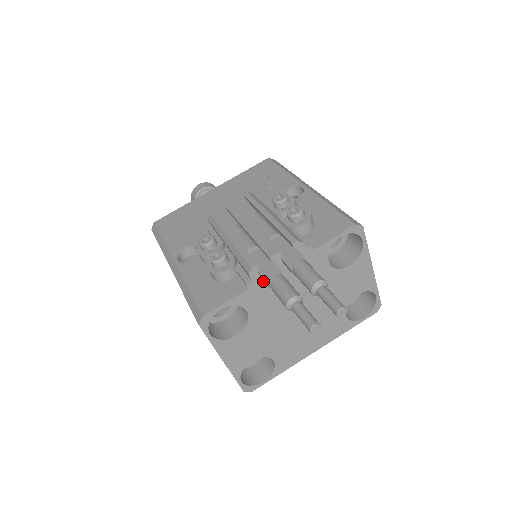
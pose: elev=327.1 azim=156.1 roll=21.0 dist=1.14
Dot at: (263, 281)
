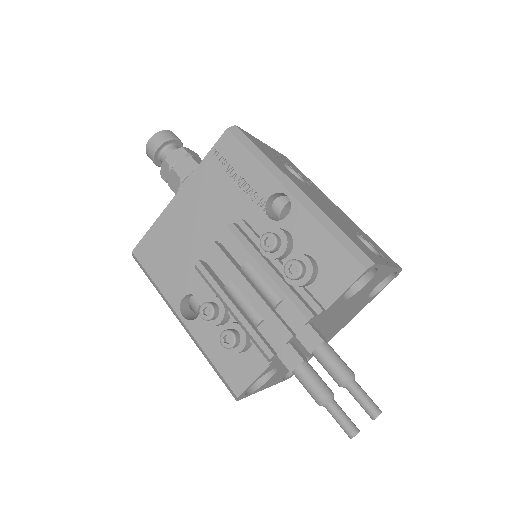
Dot at: occluded
